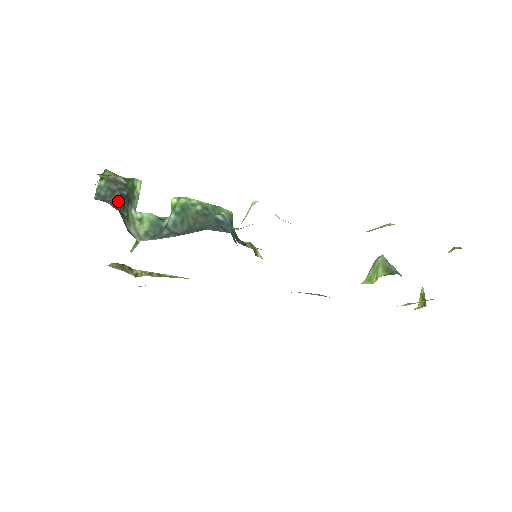
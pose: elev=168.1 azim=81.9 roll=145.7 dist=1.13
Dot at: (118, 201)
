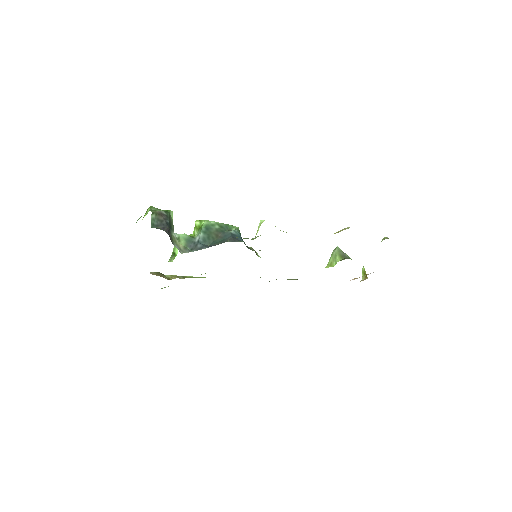
Dot at: (166, 228)
